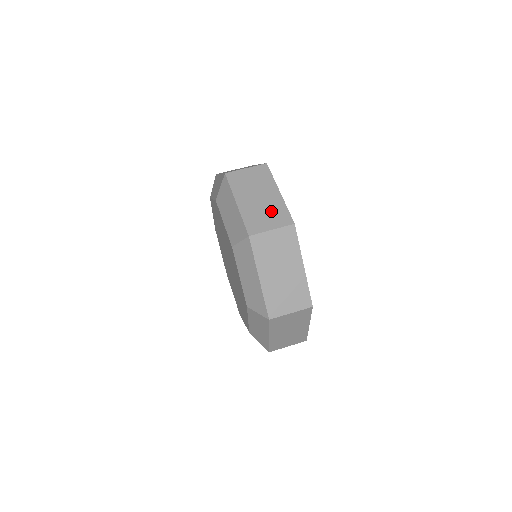
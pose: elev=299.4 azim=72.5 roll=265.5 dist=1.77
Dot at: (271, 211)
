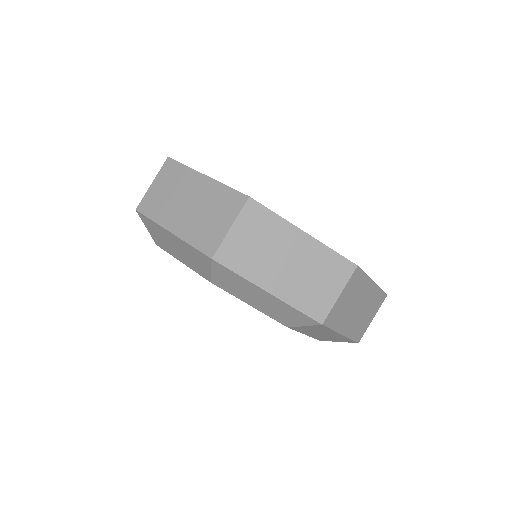
Dot at: (213, 206)
